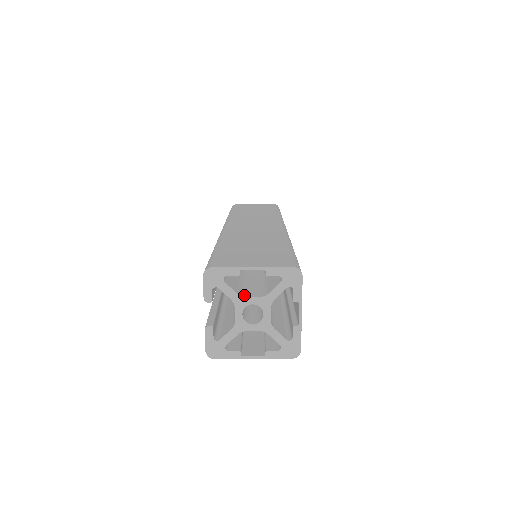
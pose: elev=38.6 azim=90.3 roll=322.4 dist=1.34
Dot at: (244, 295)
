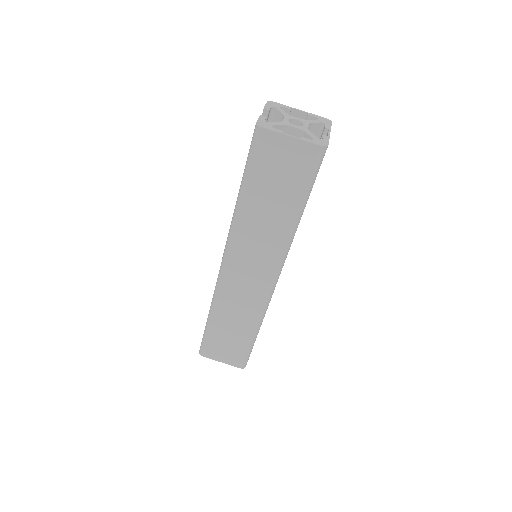
Dot at: occluded
